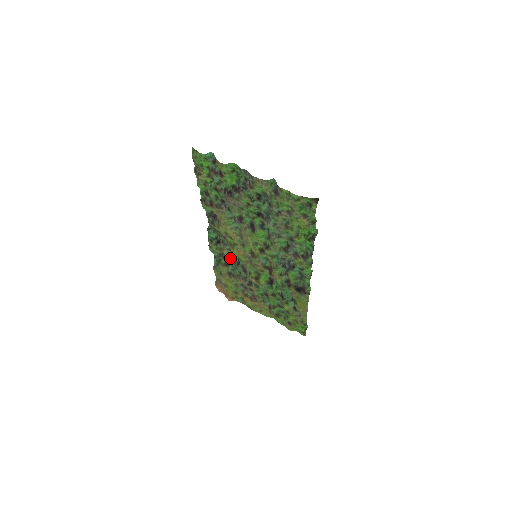
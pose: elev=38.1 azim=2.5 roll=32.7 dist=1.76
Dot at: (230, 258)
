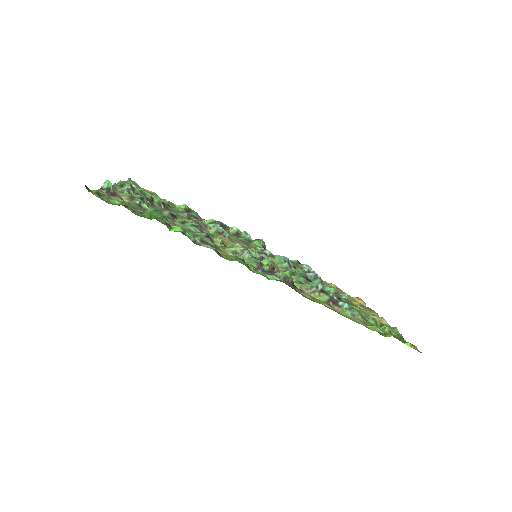
Dot at: occluded
